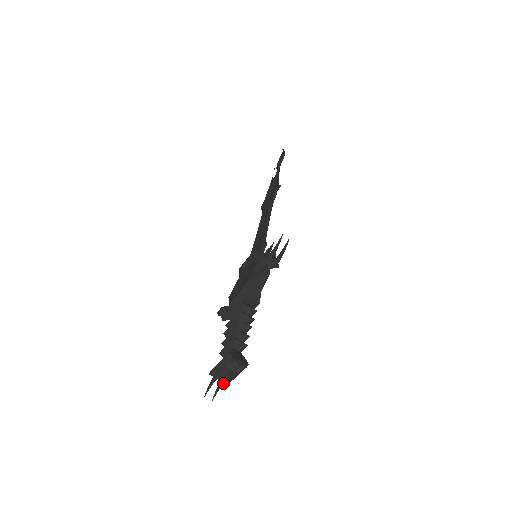
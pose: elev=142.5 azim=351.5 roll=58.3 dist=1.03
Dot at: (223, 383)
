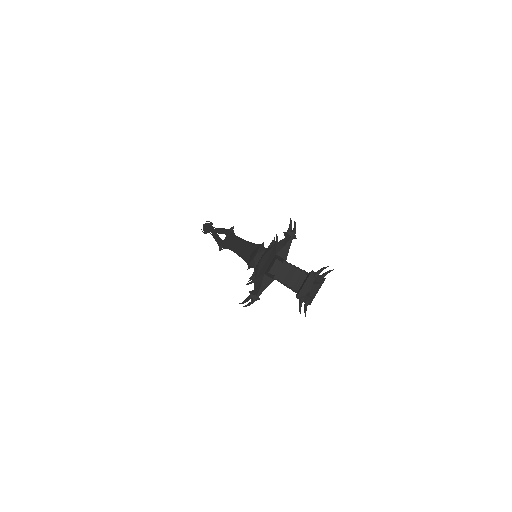
Dot at: (308, 302)
